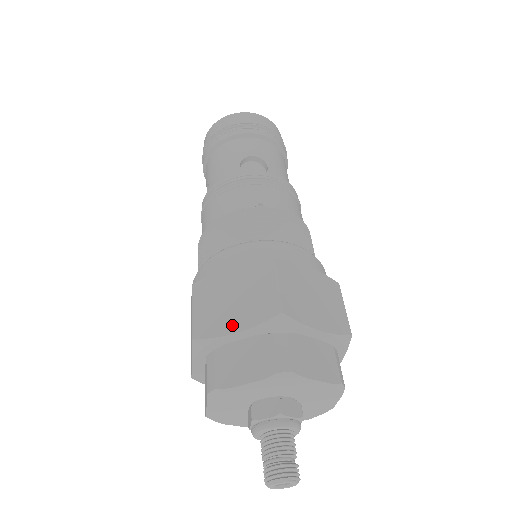
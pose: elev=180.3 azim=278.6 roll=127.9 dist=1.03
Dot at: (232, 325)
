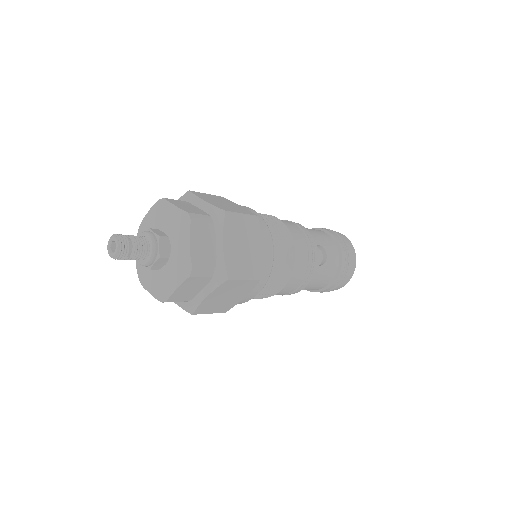
Dot at: occluded
